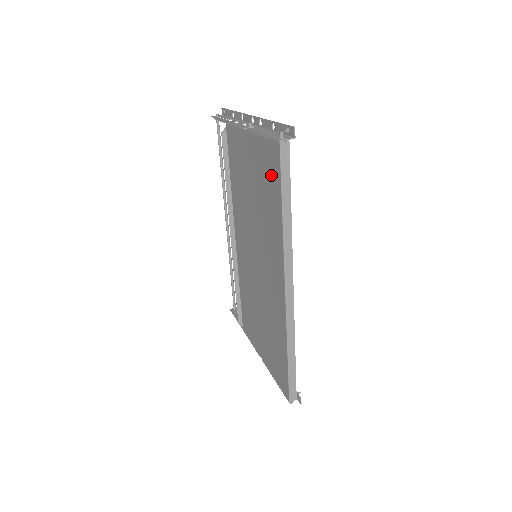
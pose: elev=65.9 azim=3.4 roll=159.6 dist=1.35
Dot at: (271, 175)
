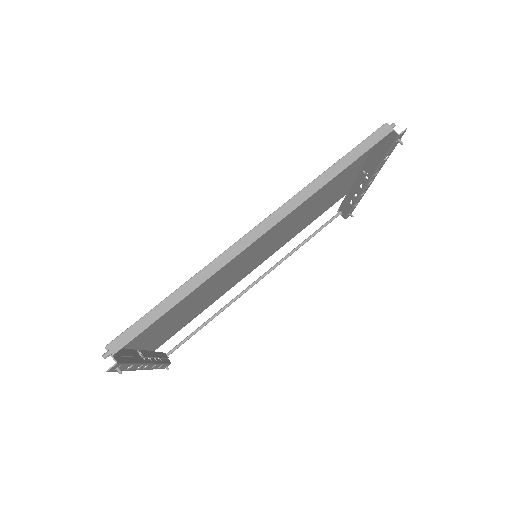
Dot at: occluded
